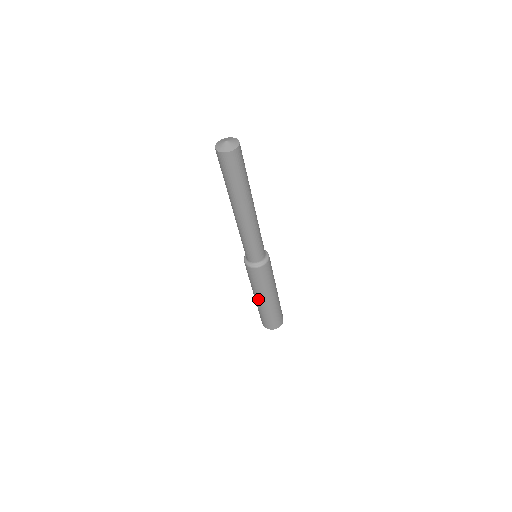
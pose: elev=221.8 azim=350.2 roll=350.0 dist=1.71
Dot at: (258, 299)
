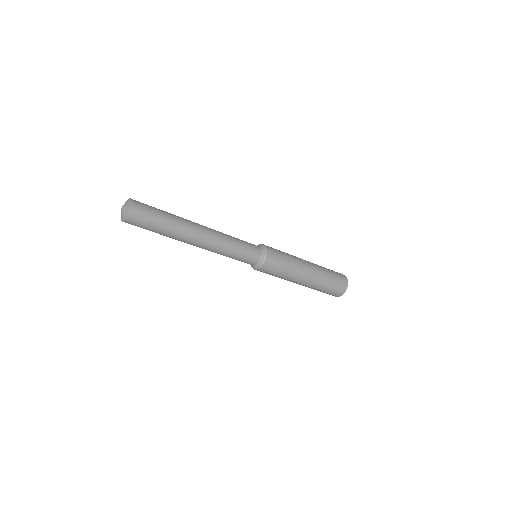
Dot at: occluded
